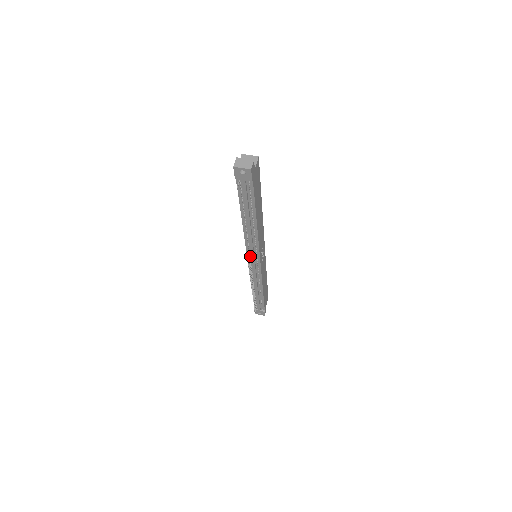
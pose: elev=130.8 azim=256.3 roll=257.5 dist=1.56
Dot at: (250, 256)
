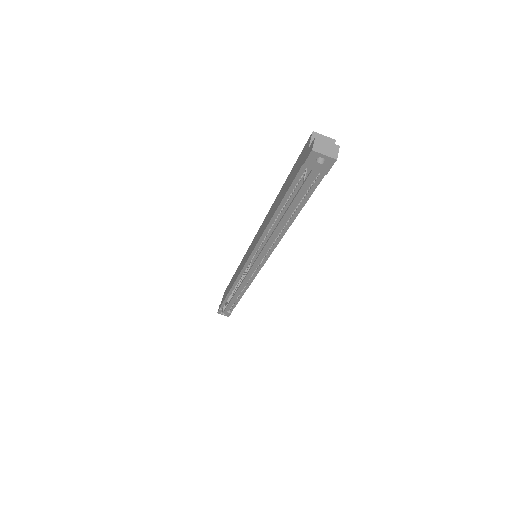
Dot at: (254, 257)
